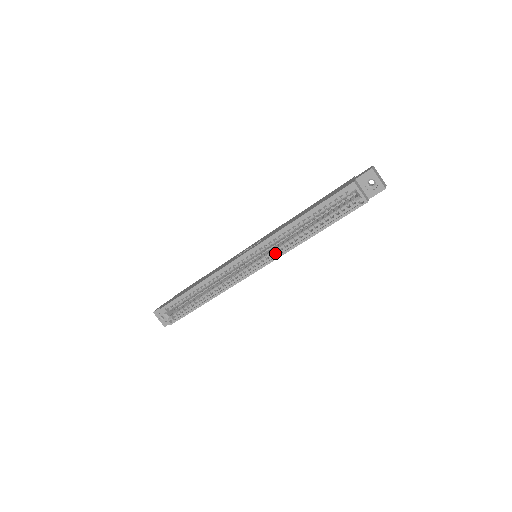
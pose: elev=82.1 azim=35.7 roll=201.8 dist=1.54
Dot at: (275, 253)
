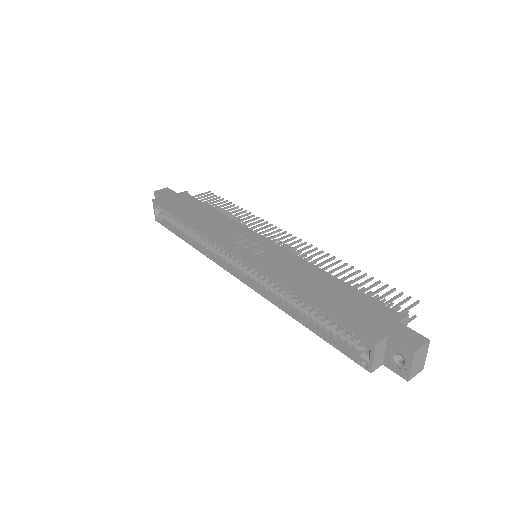
Dot at: (261, 286)
